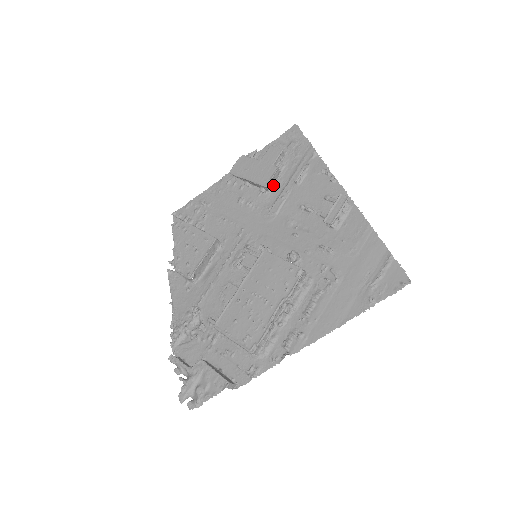
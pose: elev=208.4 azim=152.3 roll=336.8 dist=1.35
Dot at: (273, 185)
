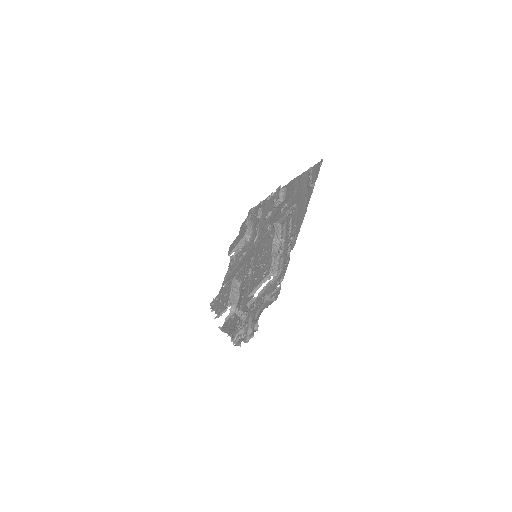
Dot at: (251, 234)
